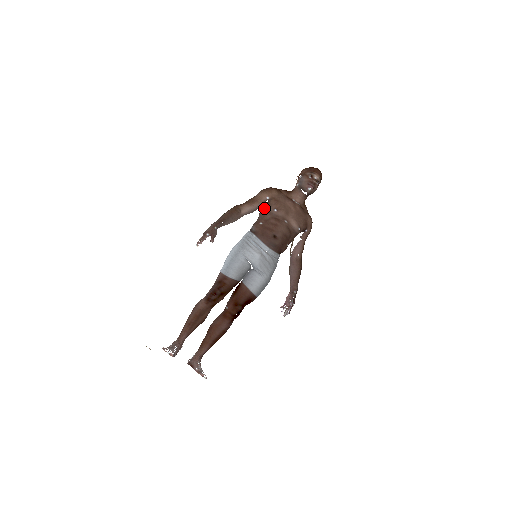
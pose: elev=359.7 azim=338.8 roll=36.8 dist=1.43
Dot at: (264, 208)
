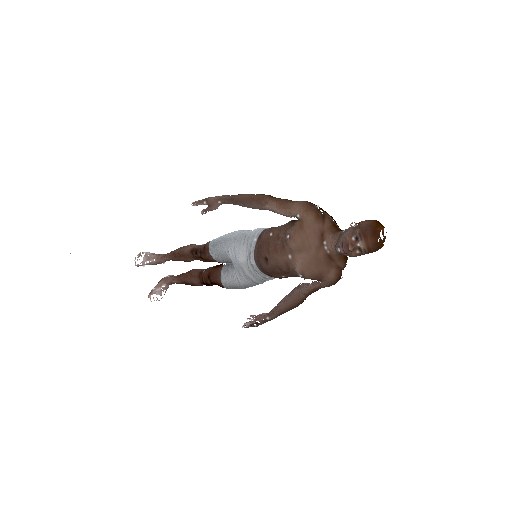
Dot at: (291, 222)
